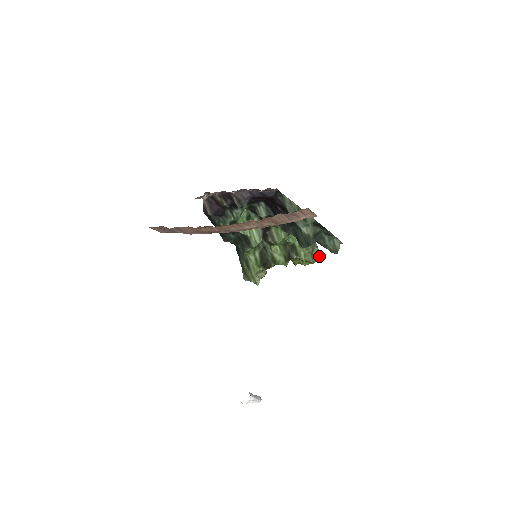
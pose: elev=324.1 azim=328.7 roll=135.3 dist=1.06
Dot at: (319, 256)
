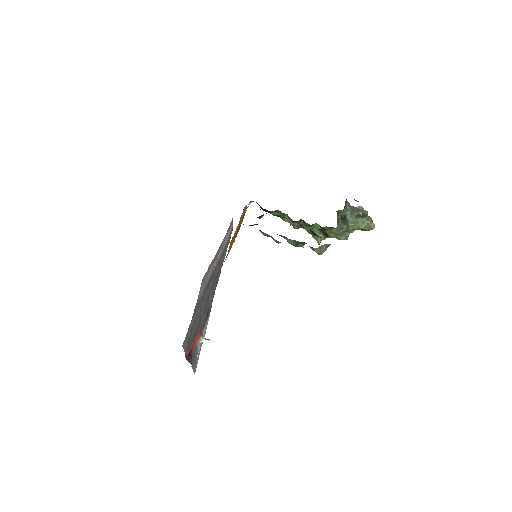
Dot at: (371, 227)
